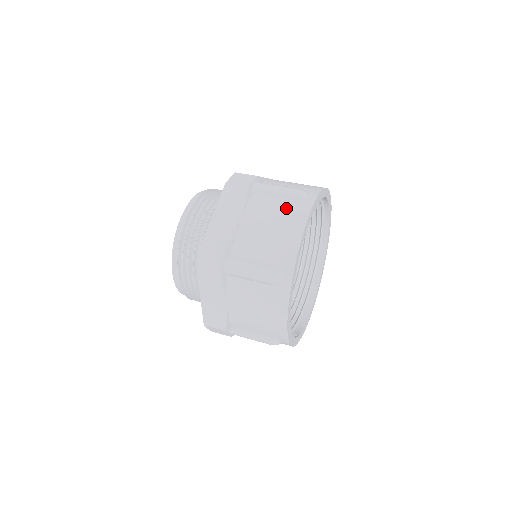
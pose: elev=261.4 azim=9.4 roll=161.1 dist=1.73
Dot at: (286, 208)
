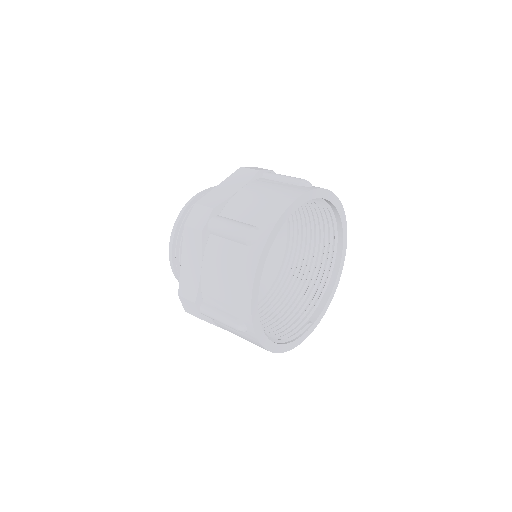
Dot at: (236, 259)
